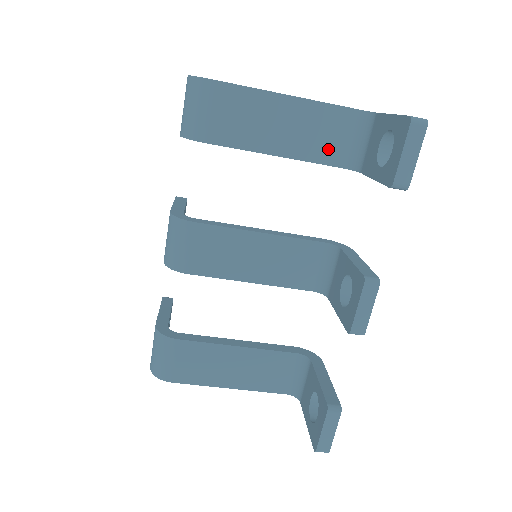
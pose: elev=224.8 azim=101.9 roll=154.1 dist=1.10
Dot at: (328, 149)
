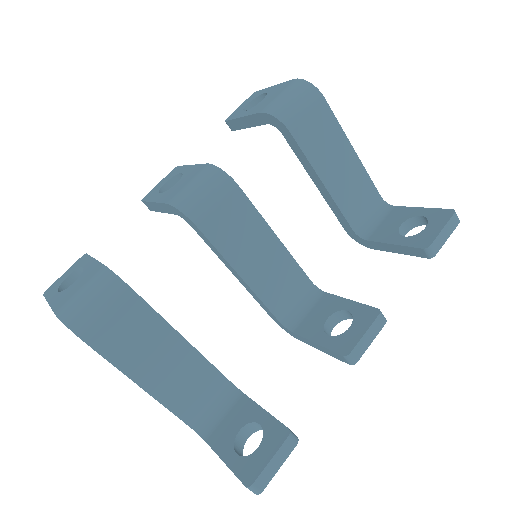
Dot at: (353, 208)
